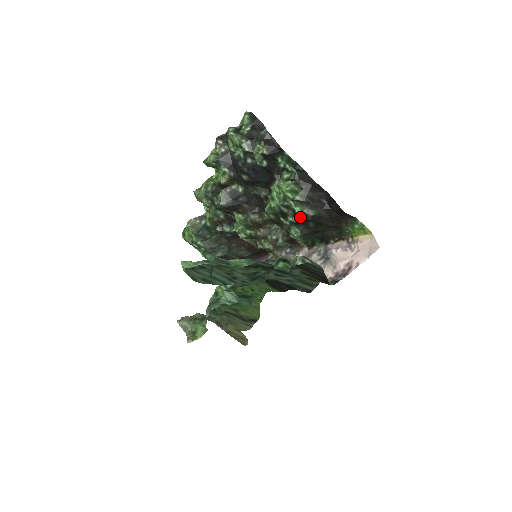
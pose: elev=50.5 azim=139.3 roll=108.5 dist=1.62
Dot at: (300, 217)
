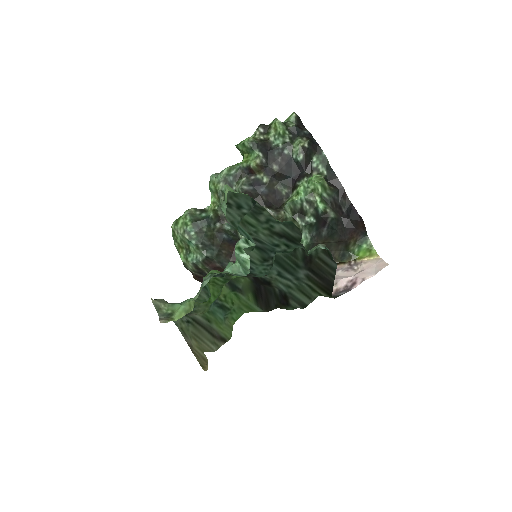
Dot at: (321, 215)
